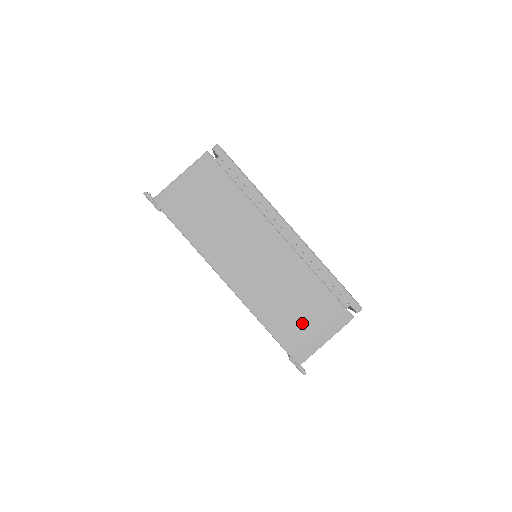
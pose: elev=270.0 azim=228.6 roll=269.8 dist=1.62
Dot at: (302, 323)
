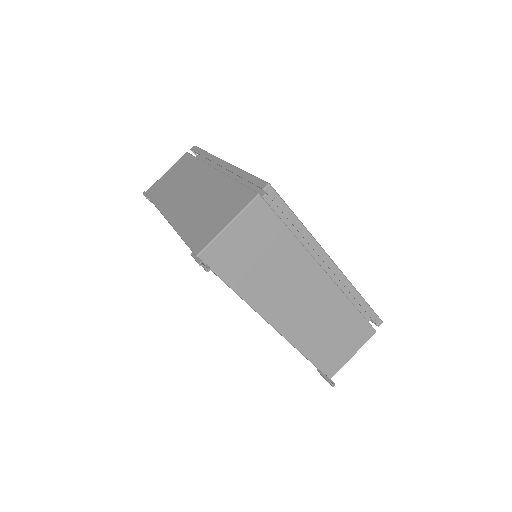
Dot at: (211, 219)
